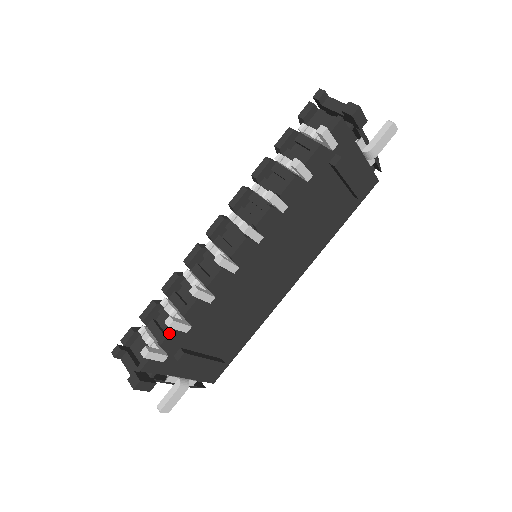
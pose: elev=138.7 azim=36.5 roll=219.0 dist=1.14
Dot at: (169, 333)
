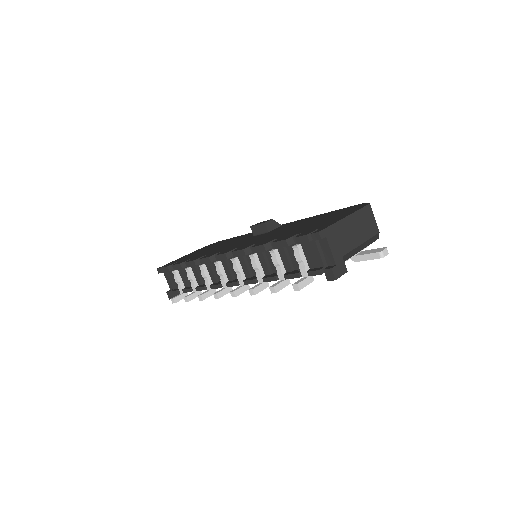
Dot at: occluded
